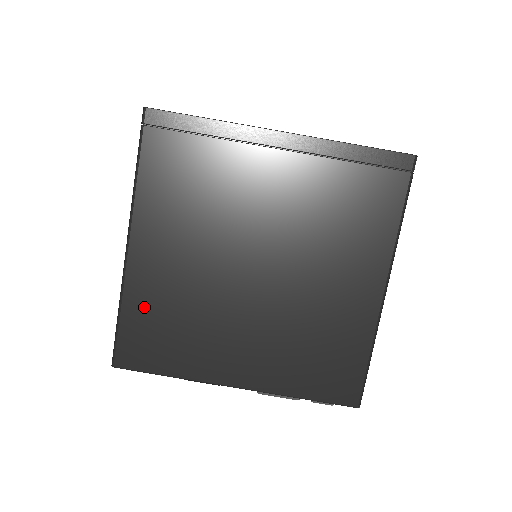
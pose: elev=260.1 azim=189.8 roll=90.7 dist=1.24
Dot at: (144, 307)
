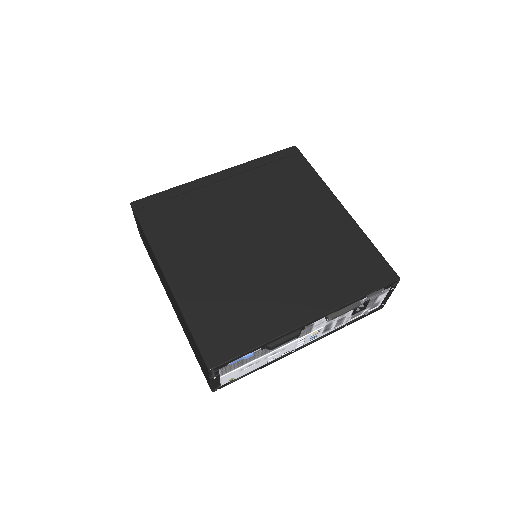
Dot at: (204, 309)
